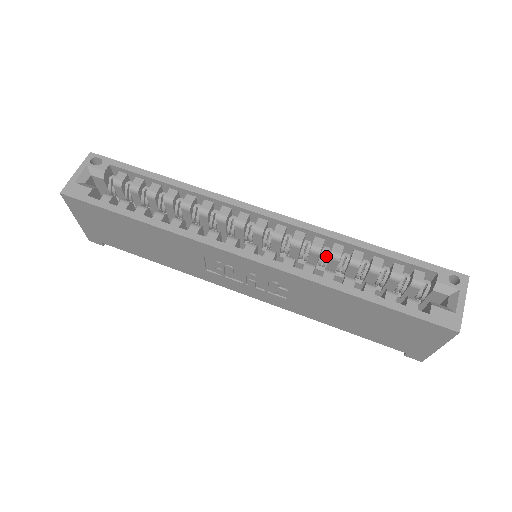
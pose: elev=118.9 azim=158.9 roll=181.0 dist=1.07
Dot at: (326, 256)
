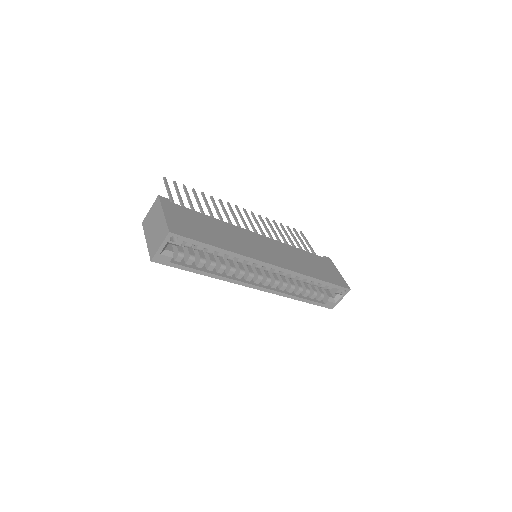
Dot at: occluded
